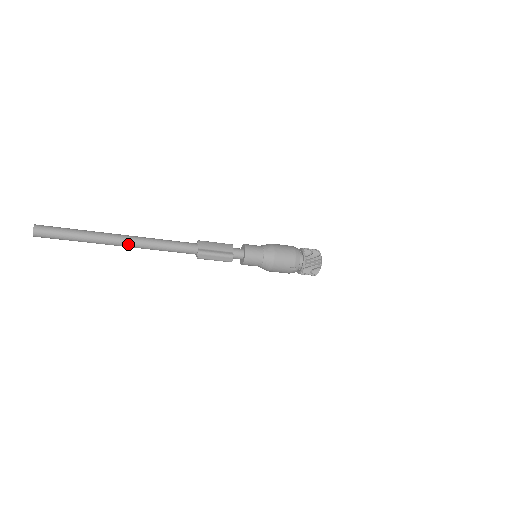
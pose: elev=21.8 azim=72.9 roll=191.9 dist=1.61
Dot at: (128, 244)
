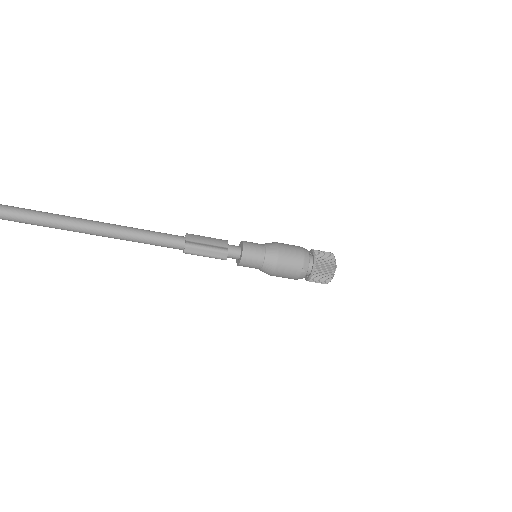
Dot at: (100, 231)
